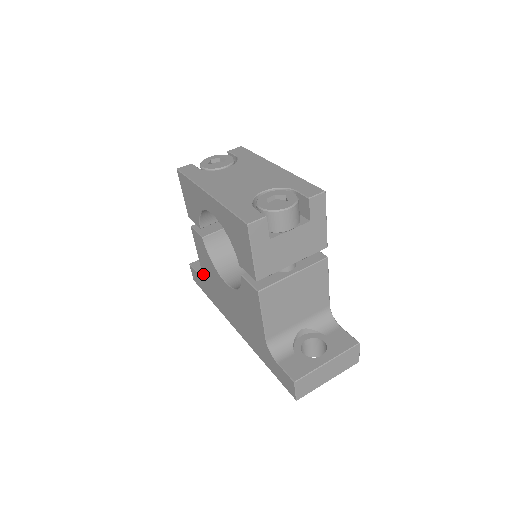
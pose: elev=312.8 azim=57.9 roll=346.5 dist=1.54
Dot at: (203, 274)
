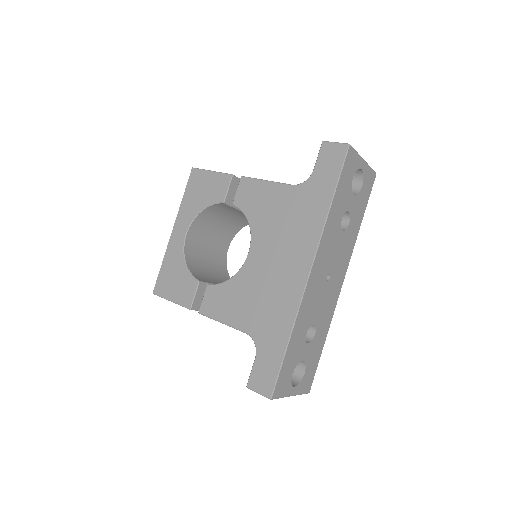
Dot at: (251, 332)
